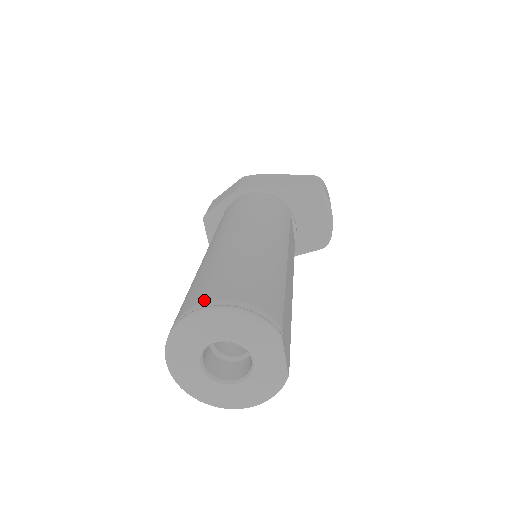
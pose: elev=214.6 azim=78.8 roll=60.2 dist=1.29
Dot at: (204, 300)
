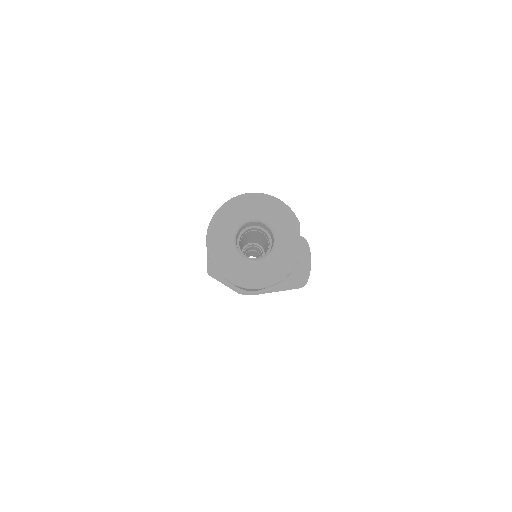
Dot at: occluded
